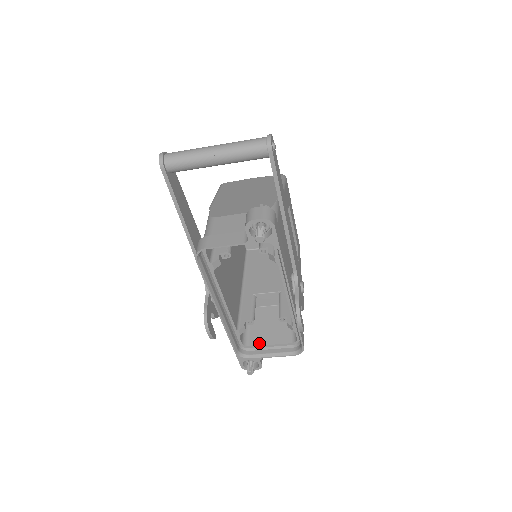
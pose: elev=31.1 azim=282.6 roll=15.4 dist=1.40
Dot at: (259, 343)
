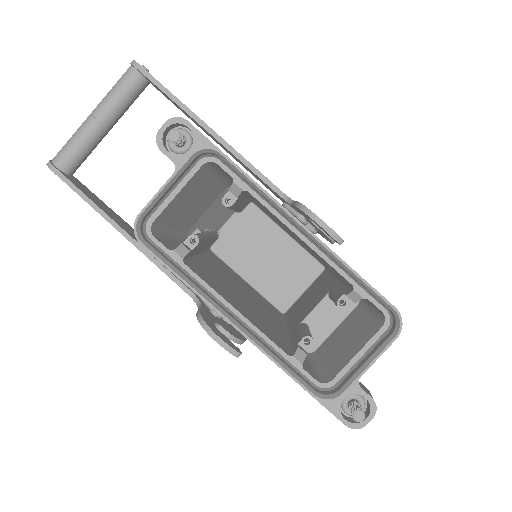
Dot at: (342, 365)
